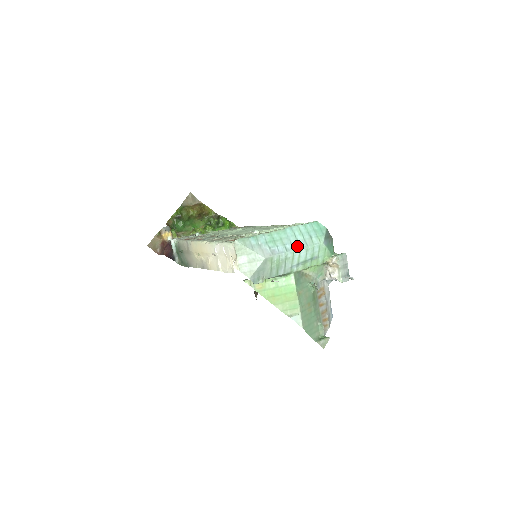
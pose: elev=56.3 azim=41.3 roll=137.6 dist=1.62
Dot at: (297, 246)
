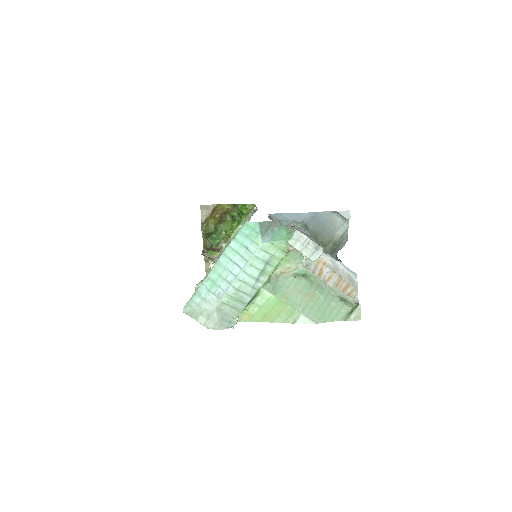
Dot at: (238, 270)
